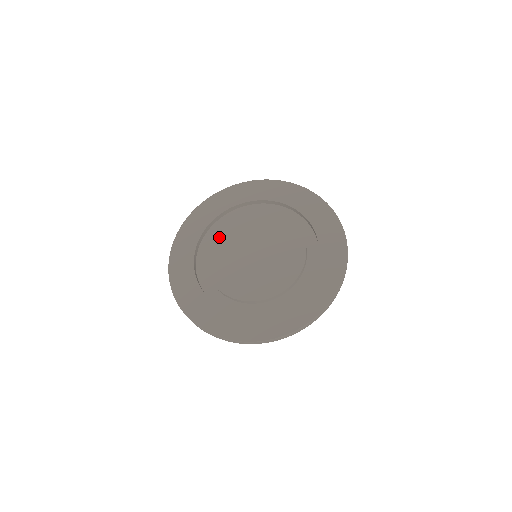
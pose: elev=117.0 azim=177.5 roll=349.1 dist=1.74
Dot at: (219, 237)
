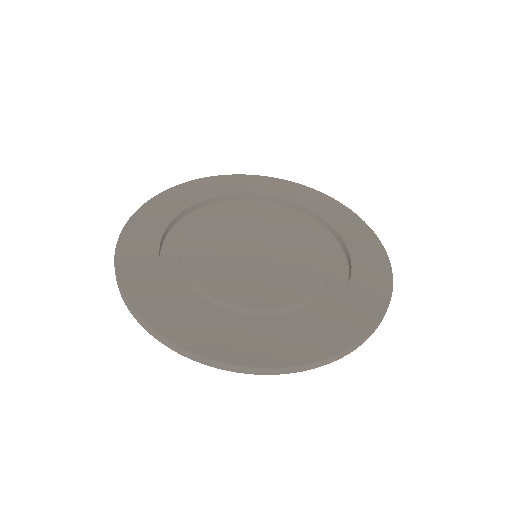
Dot at: (192, 239)
